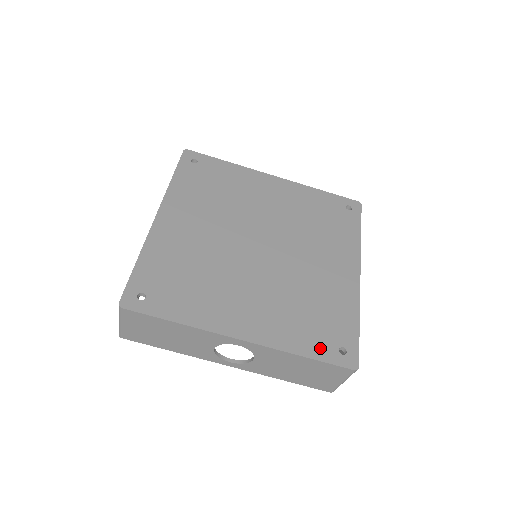
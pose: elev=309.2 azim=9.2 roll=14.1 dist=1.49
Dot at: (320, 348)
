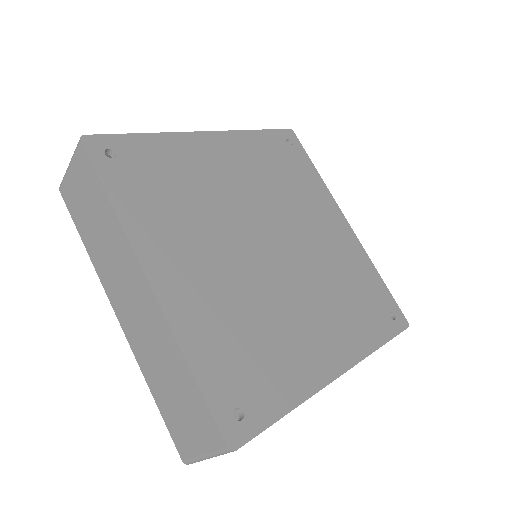
Dot at: (382, 327)
